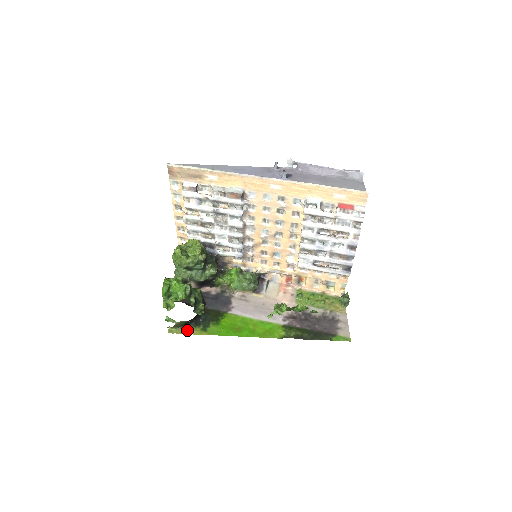
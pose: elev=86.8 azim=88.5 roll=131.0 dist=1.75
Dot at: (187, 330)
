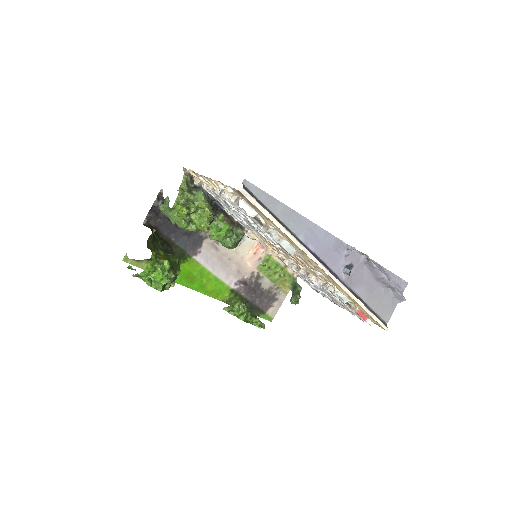
Dot at: (143, 264)
